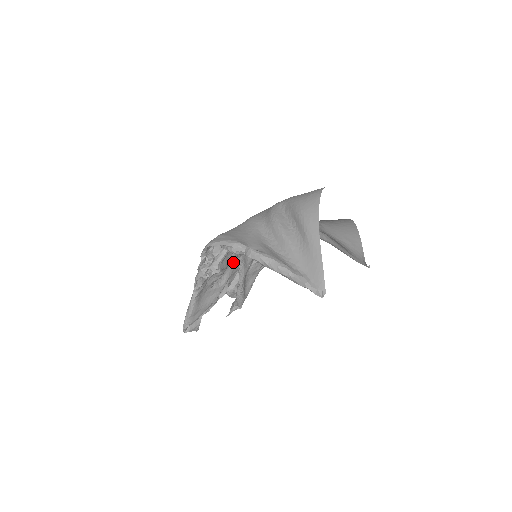
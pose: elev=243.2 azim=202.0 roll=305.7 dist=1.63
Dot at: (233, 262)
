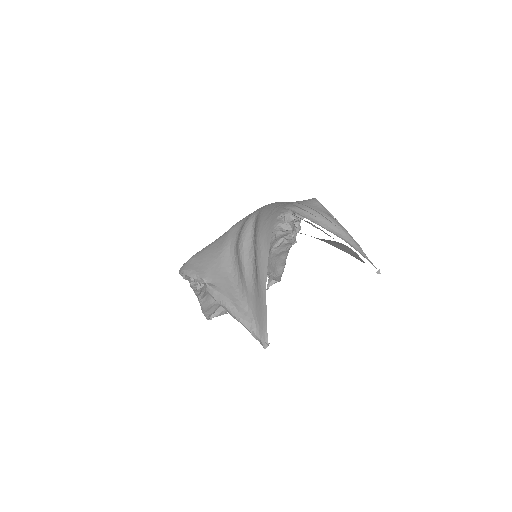
Dot at: occluded
